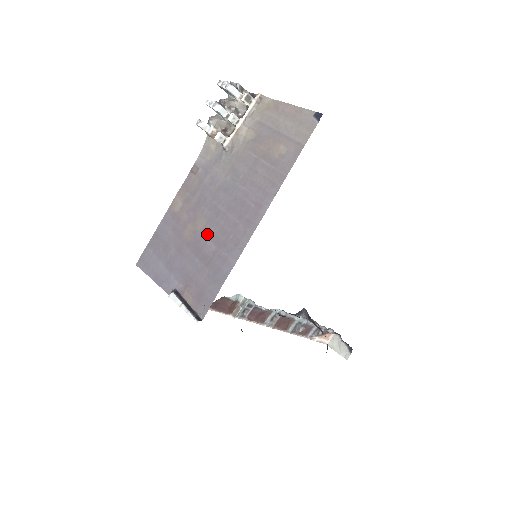
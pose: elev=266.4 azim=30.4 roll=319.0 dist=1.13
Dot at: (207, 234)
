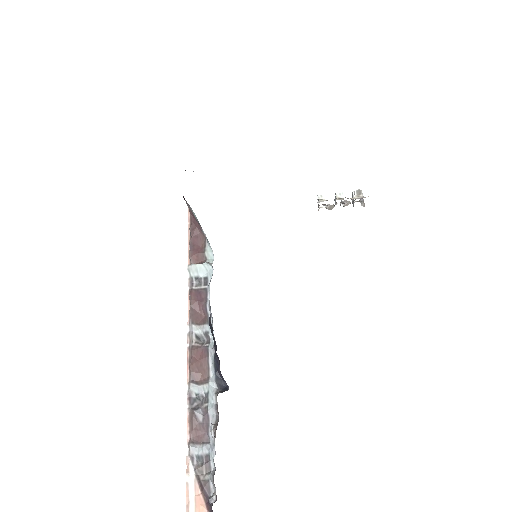
Dot at: occluded
